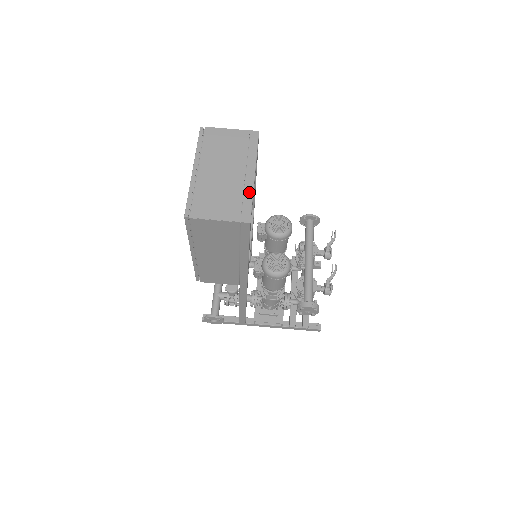
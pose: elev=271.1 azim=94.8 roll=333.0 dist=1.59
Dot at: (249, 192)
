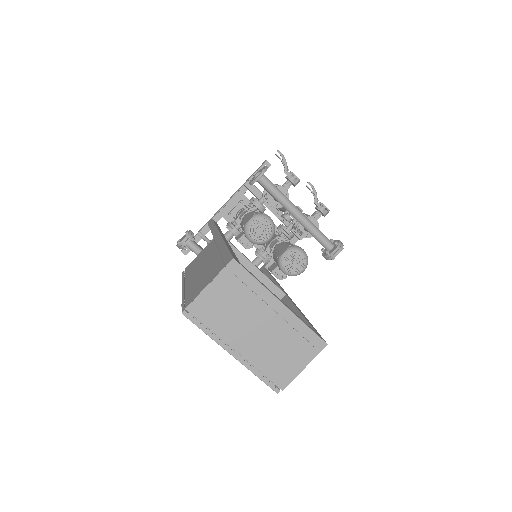
Dot at: (297, 323)
